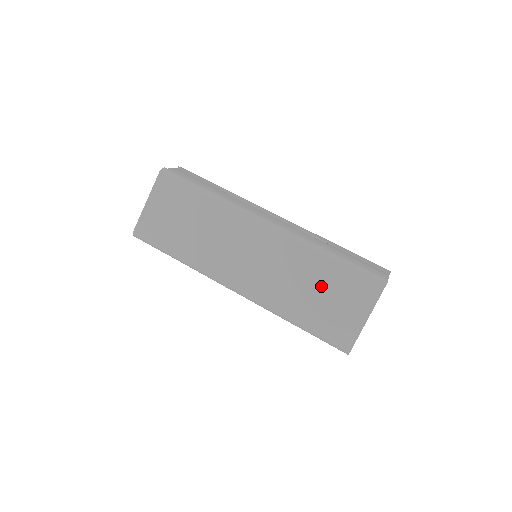
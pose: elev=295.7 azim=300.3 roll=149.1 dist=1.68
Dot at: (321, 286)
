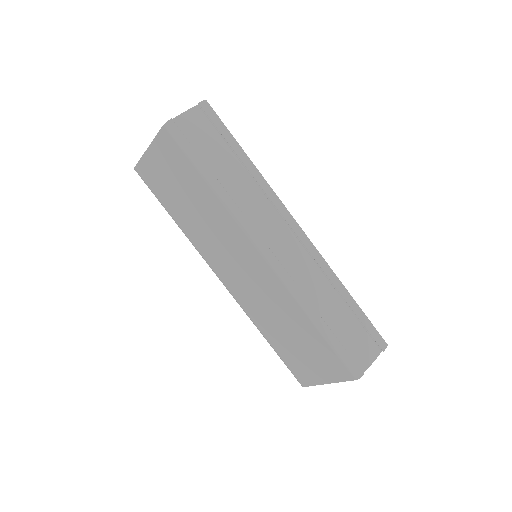
Dot at: (297, 337)
